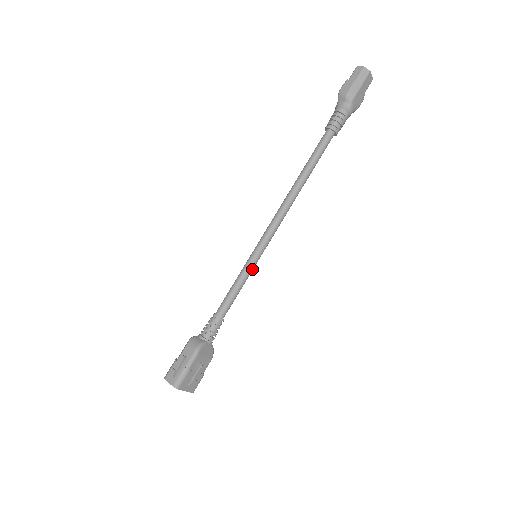
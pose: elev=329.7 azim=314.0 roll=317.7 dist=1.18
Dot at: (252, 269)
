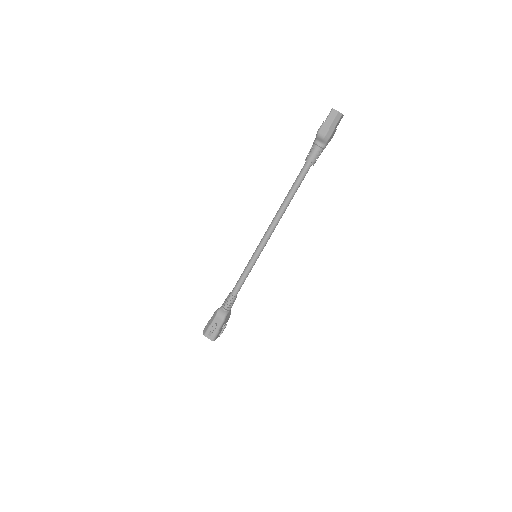
Dot at: occluded
